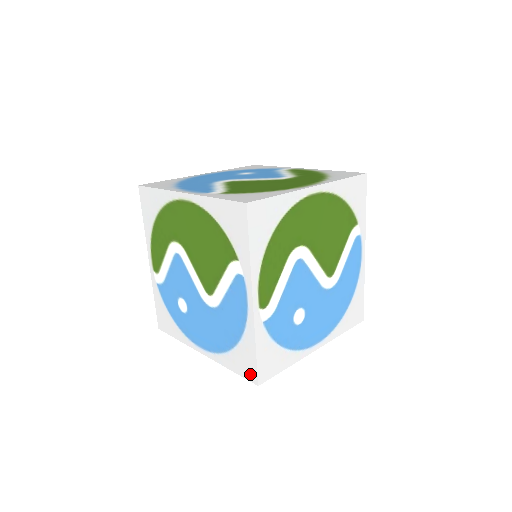
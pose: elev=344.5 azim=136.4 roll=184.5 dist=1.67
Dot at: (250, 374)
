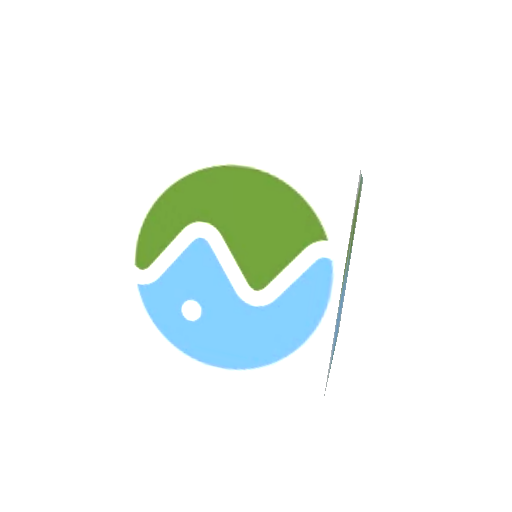
Dot at: (312, 386)
